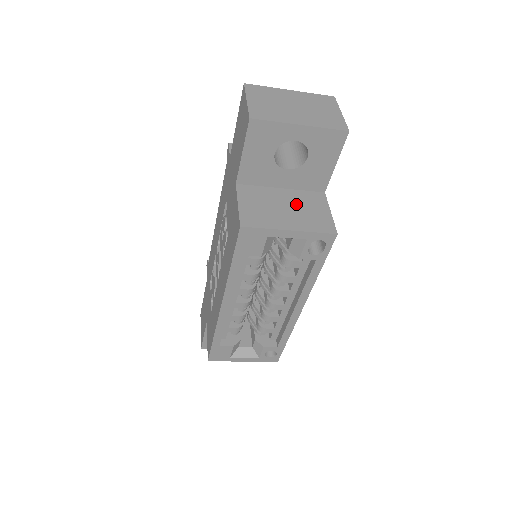
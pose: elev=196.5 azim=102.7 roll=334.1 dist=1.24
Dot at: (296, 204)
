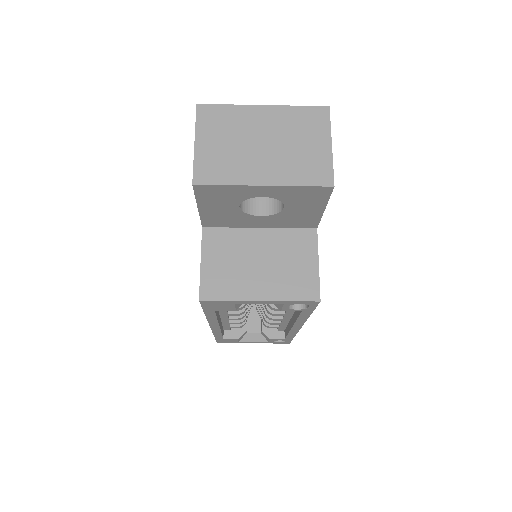
Dot at: (275, 254)
